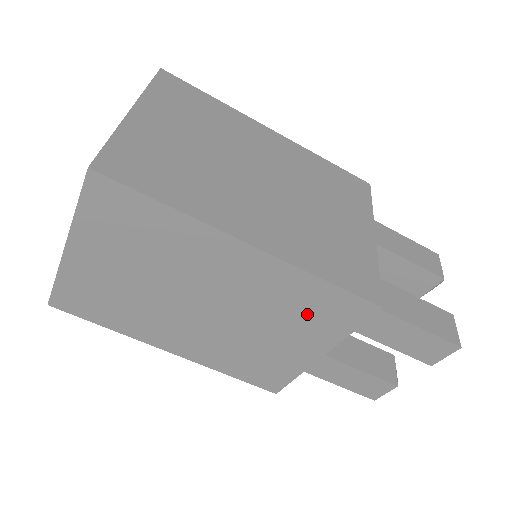
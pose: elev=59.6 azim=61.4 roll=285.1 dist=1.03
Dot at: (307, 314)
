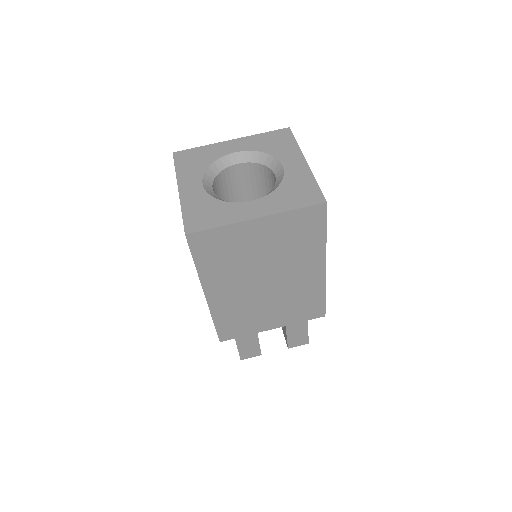
Dot at: (299, 306)
